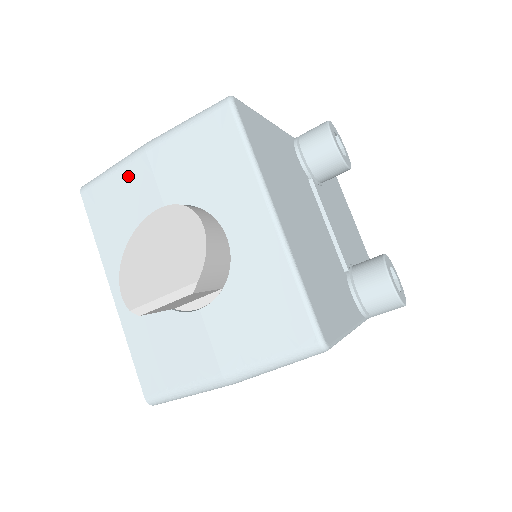
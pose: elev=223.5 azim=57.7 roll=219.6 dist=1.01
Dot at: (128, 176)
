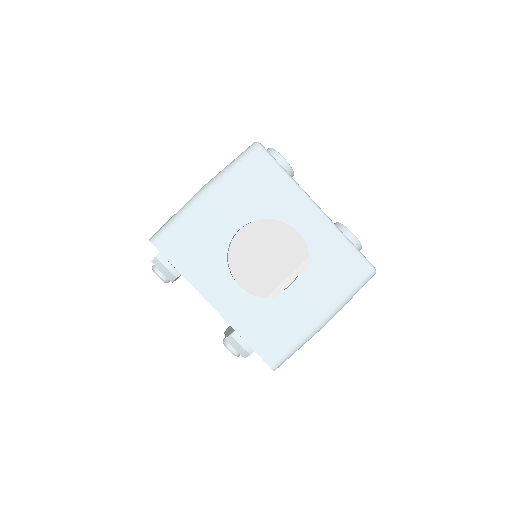
Dot at: (197, 217)
